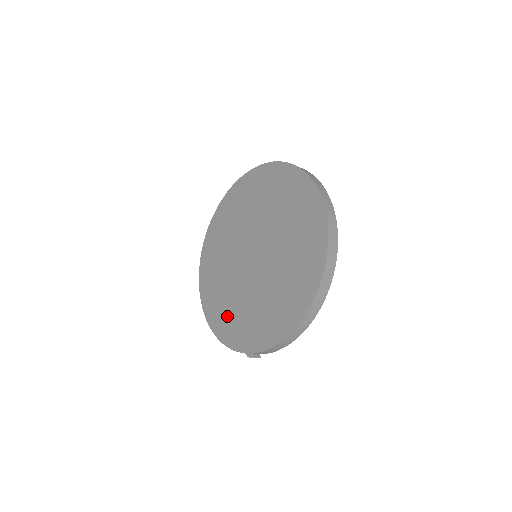
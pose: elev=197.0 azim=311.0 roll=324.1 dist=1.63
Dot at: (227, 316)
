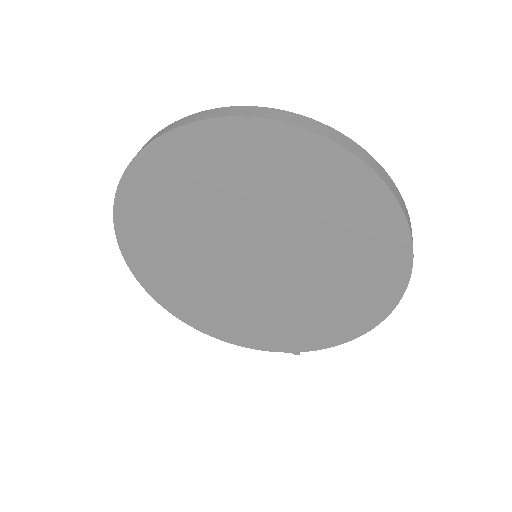
Dot at: (235, 323)
